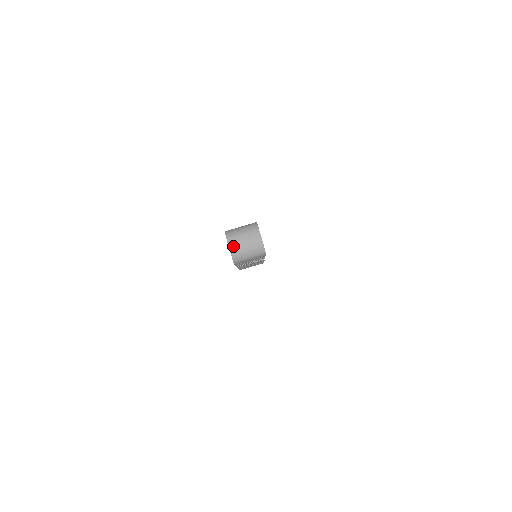
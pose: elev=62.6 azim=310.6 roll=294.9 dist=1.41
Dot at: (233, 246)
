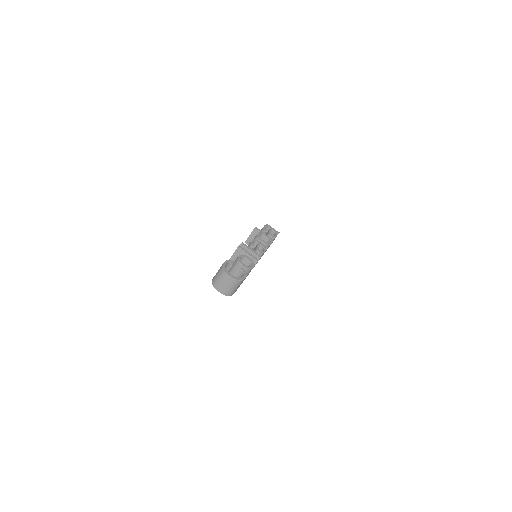
Dot at: (220, 290)
